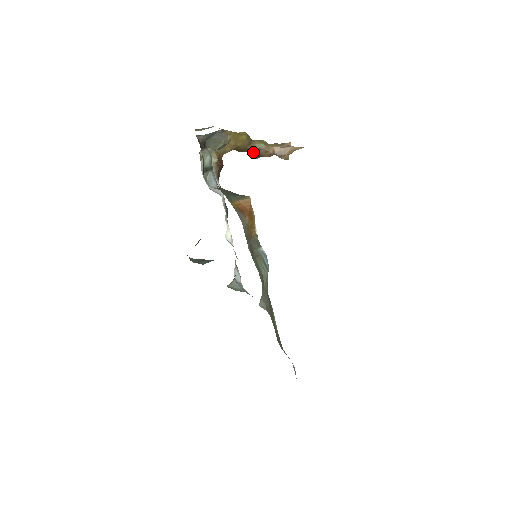
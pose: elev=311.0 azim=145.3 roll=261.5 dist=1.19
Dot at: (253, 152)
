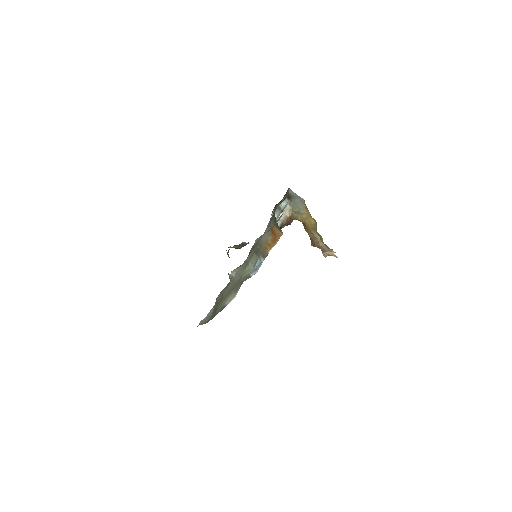
Dot at: (311, 237)
